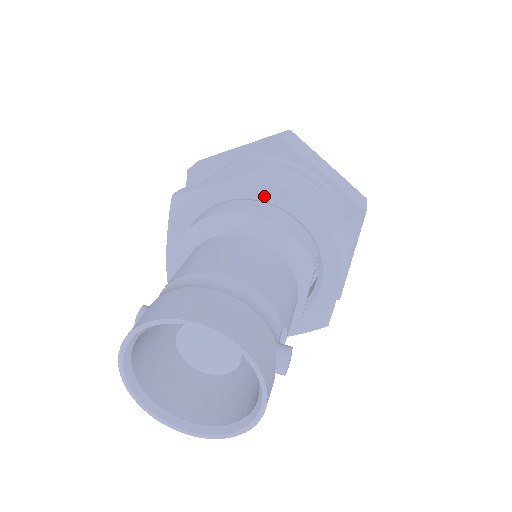
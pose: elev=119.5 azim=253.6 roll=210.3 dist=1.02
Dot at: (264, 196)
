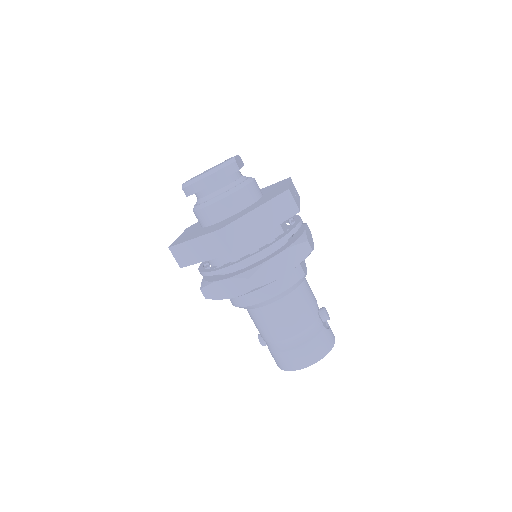
Dot at: occluded
